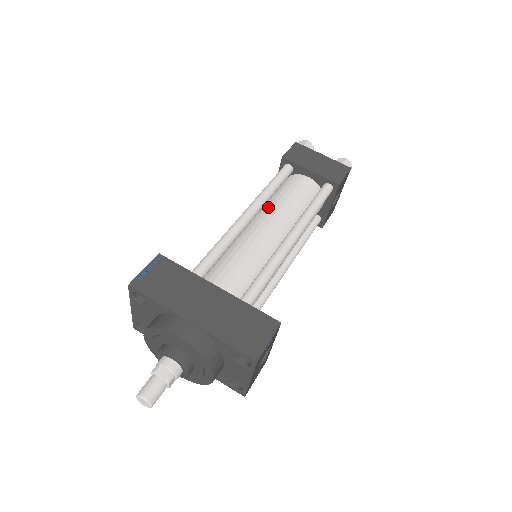
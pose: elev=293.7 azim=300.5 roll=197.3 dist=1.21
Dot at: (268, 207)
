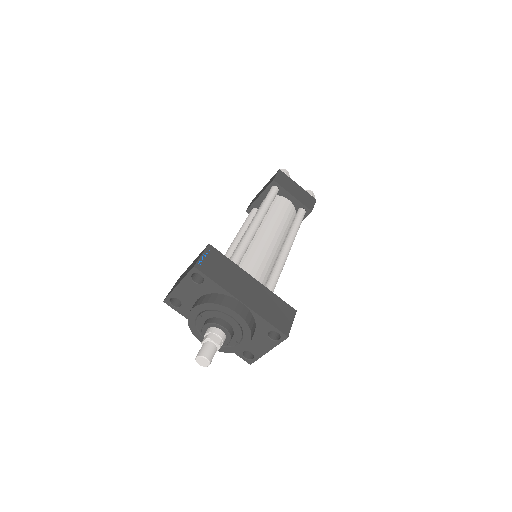
Dot at: (266, 219)
